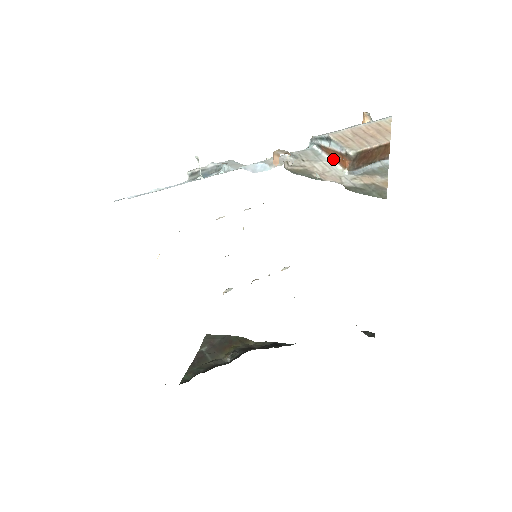
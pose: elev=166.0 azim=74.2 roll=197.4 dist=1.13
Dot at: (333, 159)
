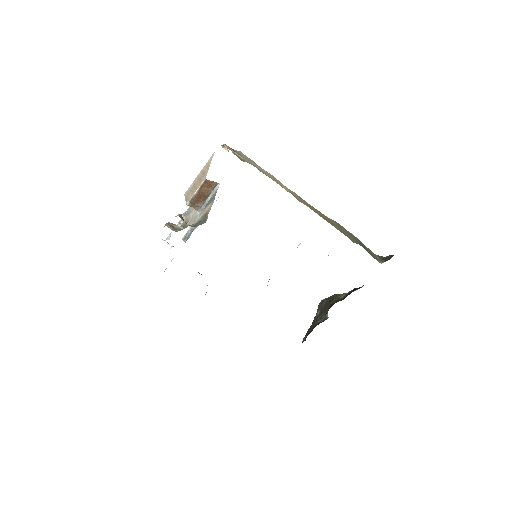
Dot at: occluded
